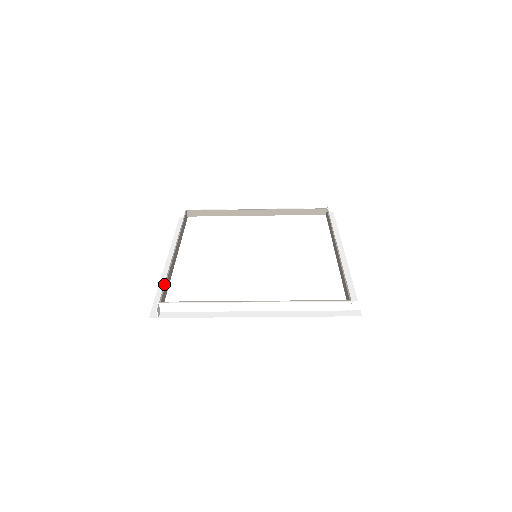
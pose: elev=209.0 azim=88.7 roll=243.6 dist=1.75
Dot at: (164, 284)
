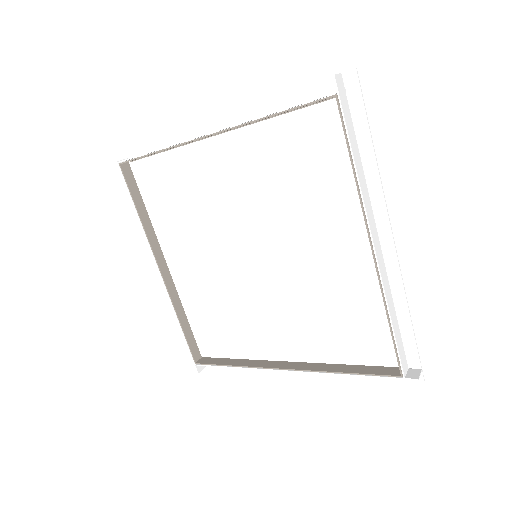
Dot at: (184, 336)
